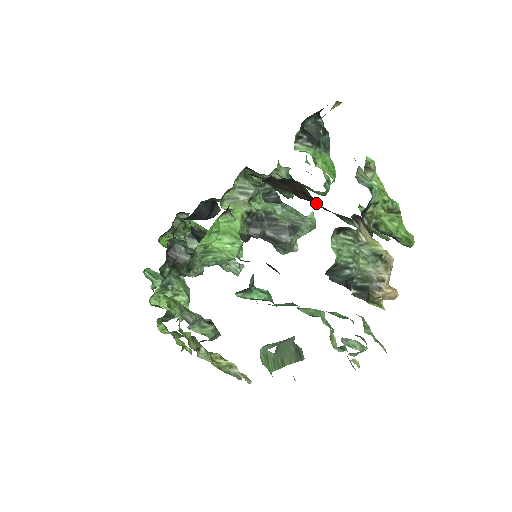
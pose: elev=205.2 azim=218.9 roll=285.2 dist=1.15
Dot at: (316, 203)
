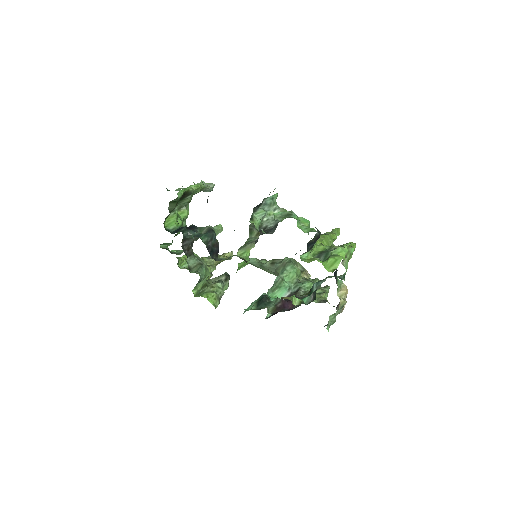
Dot at: occluded
